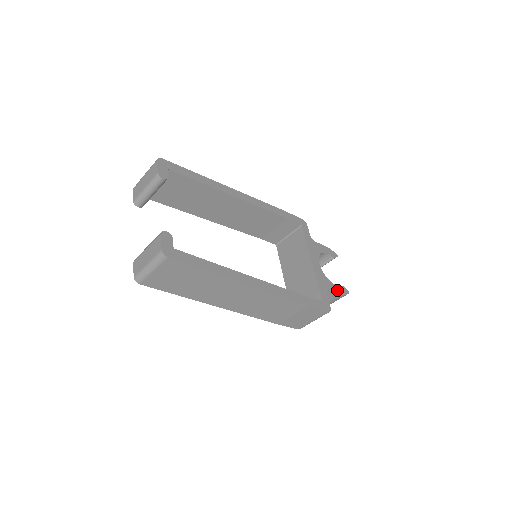
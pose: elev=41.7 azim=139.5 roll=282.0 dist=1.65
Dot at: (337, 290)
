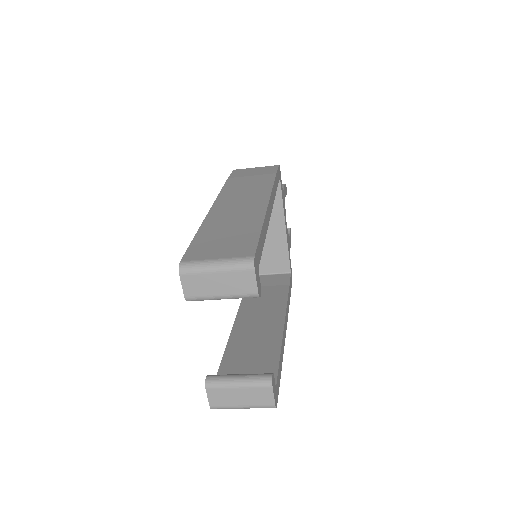
Dot at: (290, 241)
